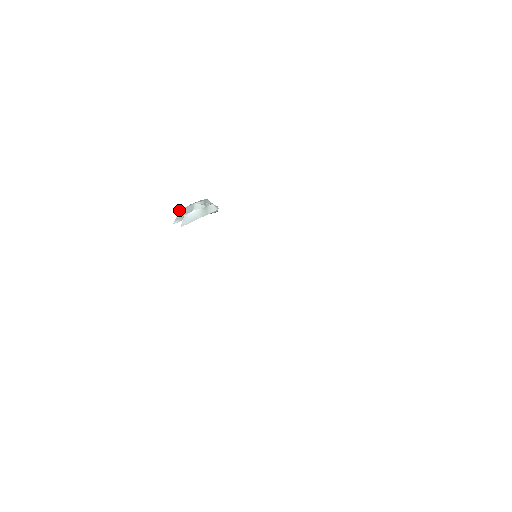
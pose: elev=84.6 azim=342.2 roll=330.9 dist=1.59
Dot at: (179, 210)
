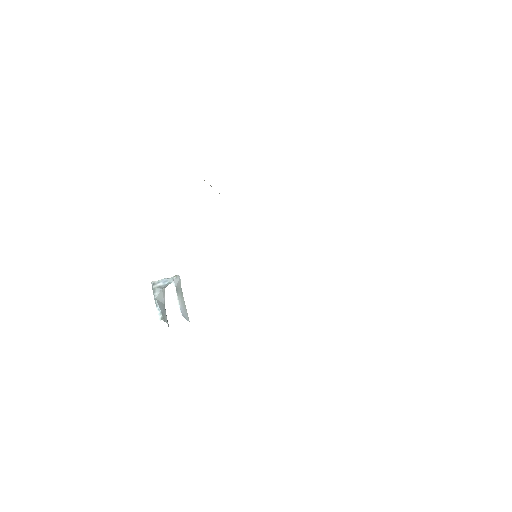
Dot at: (160, 319)
